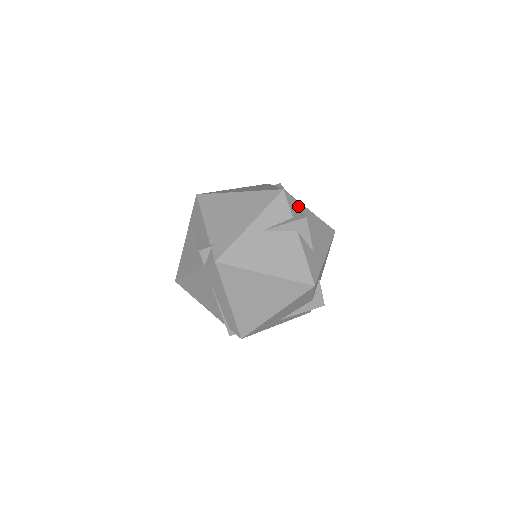
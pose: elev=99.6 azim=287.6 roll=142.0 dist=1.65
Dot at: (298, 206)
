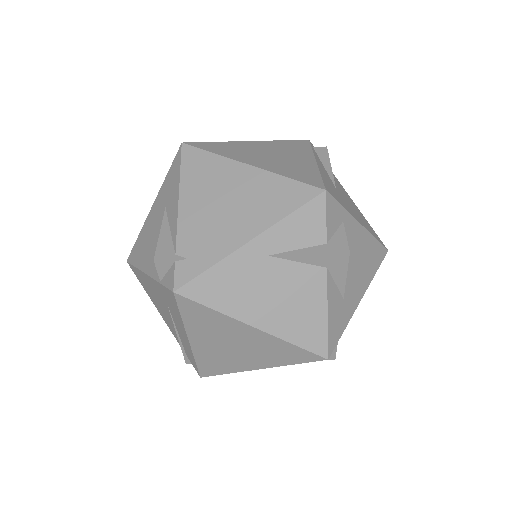
Dot at: (342, 218)
